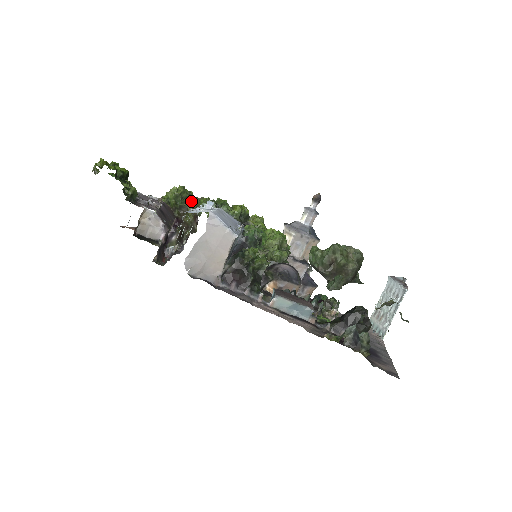
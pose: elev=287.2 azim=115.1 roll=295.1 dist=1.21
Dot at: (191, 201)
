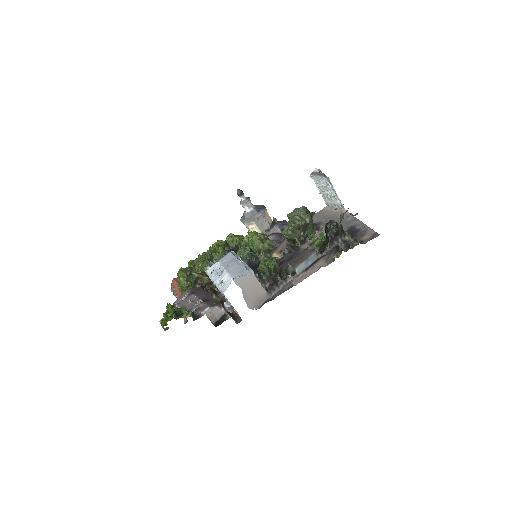
Dot at: (194, 272)
